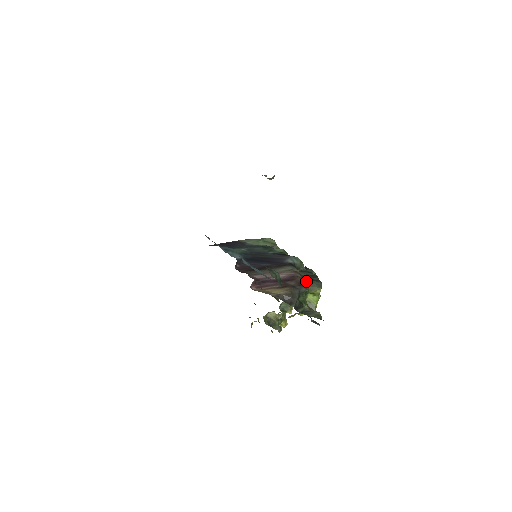
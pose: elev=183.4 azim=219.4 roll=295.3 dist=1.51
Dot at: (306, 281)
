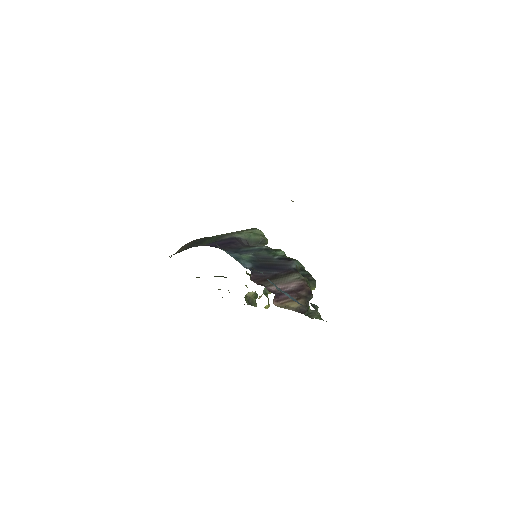
Dot at: (309, 286)
